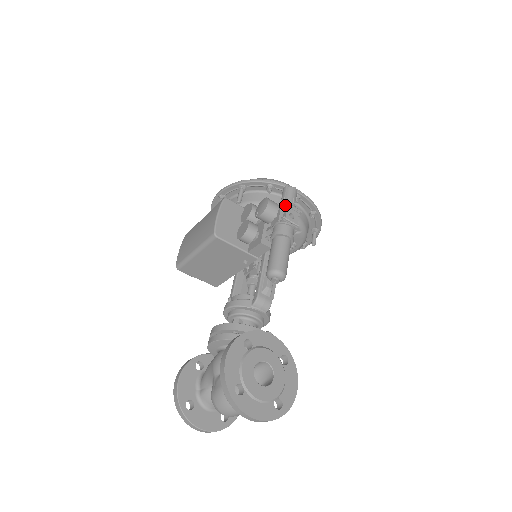
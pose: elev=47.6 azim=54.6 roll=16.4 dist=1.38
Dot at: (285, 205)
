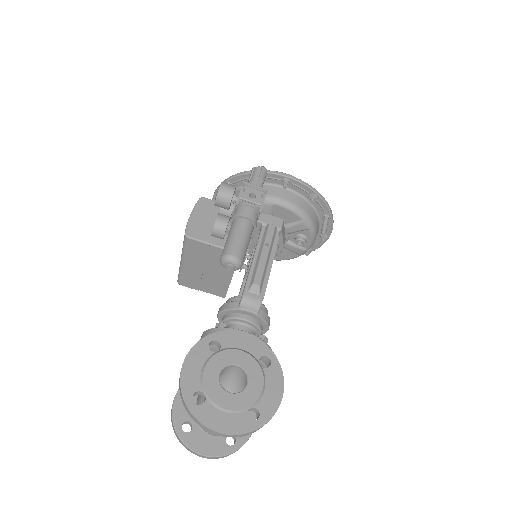
Dot at: (244, 186)
